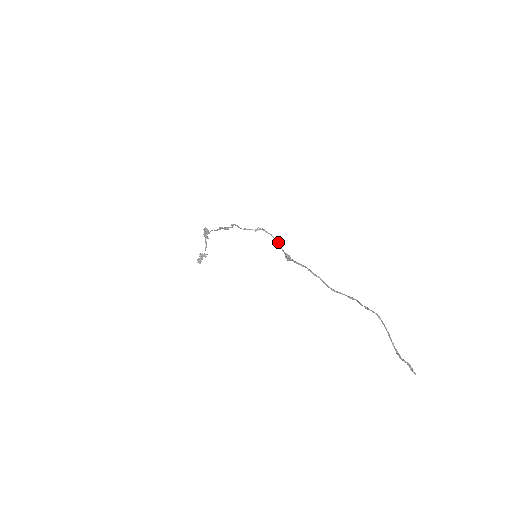
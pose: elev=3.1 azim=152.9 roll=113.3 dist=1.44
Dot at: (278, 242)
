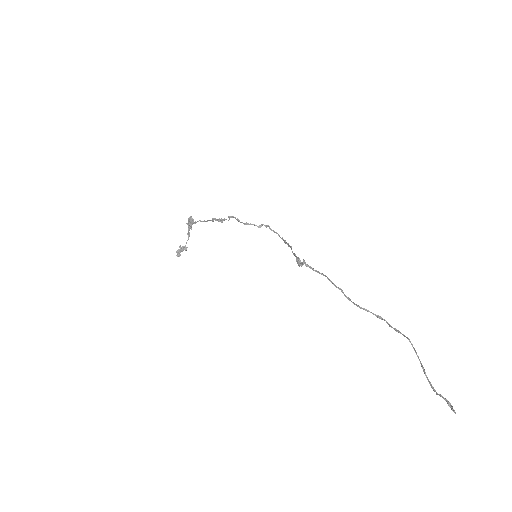
Dot at: (288, 243)
